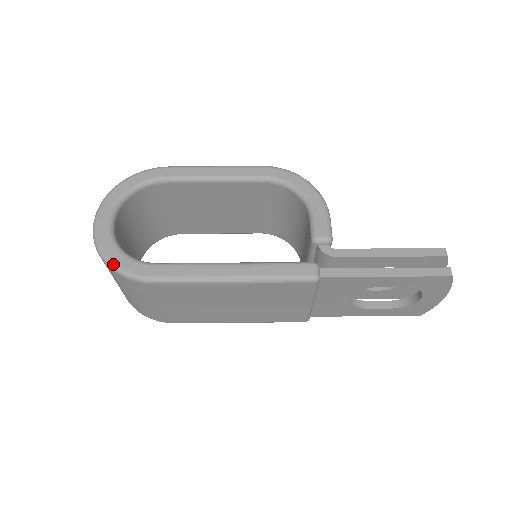
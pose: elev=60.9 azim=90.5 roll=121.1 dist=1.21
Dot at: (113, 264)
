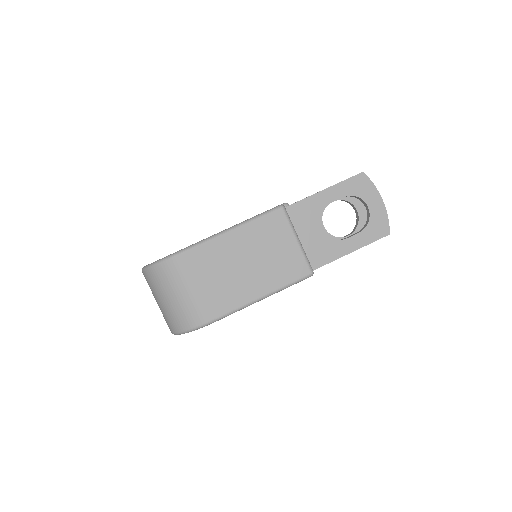
Dot at: (155, 262)
